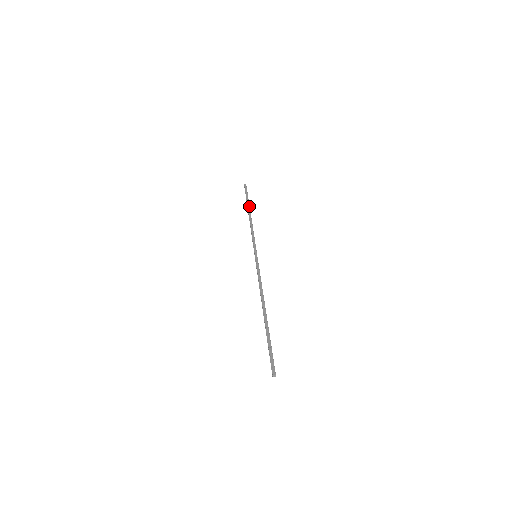
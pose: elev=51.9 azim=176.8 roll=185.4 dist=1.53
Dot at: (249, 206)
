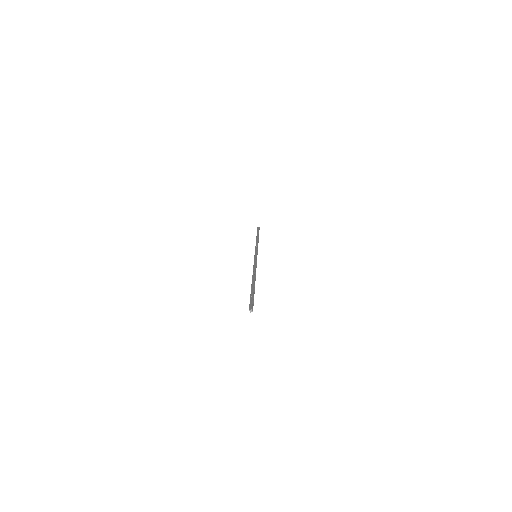
Dot at: (258, 235)
